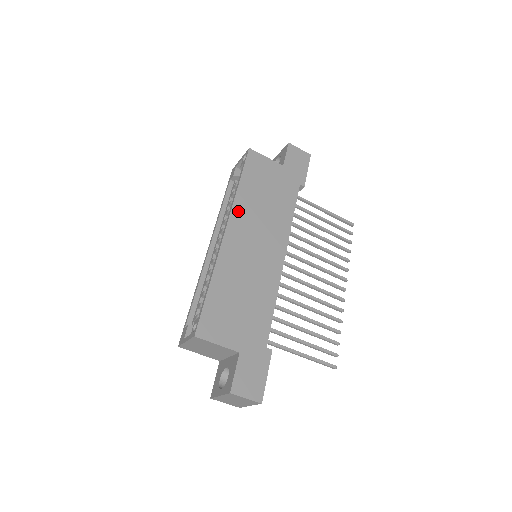
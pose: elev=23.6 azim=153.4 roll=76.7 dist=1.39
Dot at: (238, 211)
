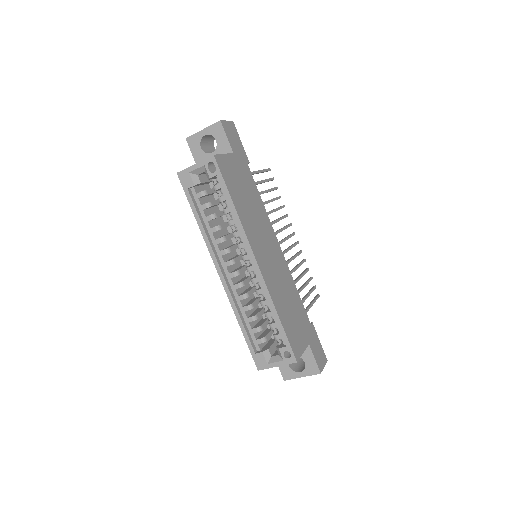
Dot at: (249, 234)
